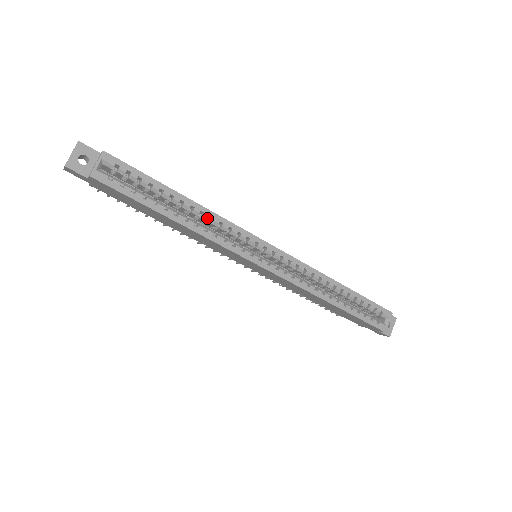
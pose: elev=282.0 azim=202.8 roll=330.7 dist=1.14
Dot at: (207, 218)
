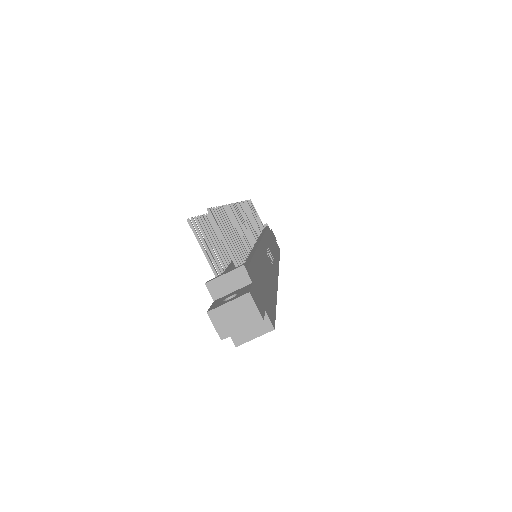
Dot at: occluded
